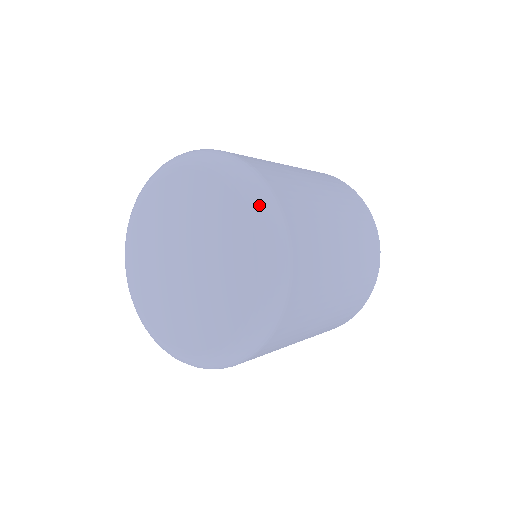
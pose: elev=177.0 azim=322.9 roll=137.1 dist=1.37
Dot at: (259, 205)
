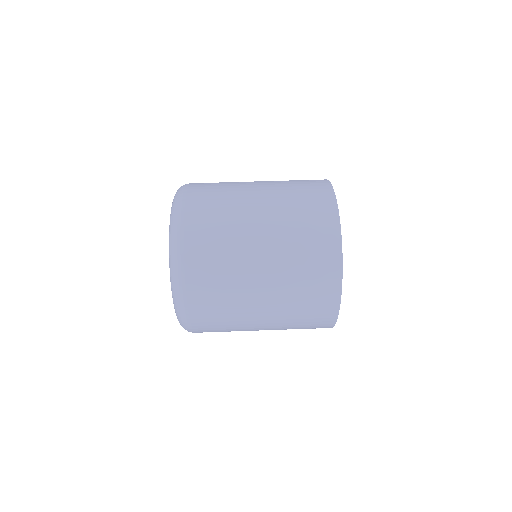
Dot at: (172, 284)
